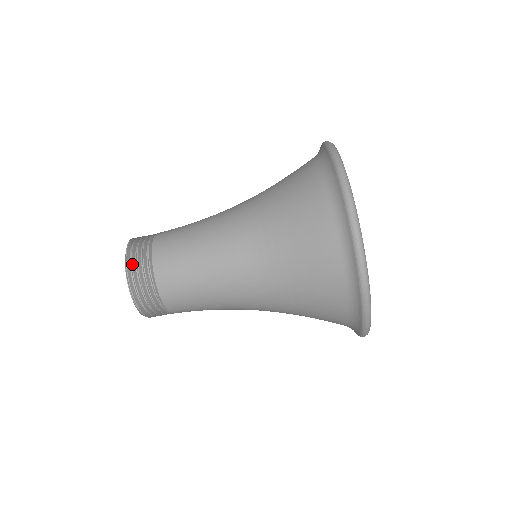
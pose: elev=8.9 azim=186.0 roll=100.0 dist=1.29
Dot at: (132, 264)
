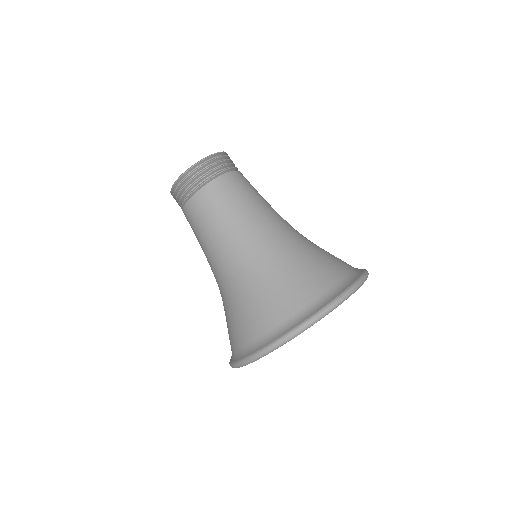
Dot at: (175, 191)
